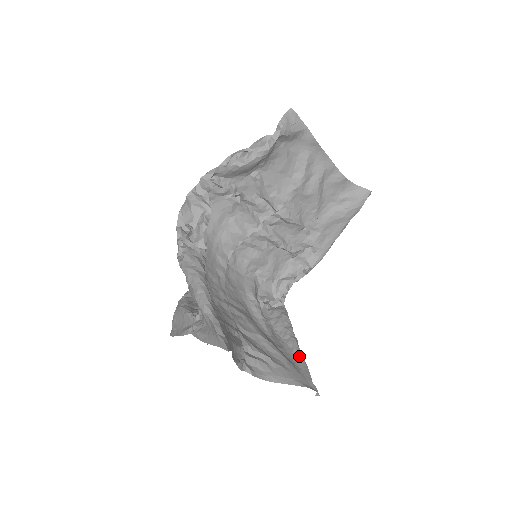
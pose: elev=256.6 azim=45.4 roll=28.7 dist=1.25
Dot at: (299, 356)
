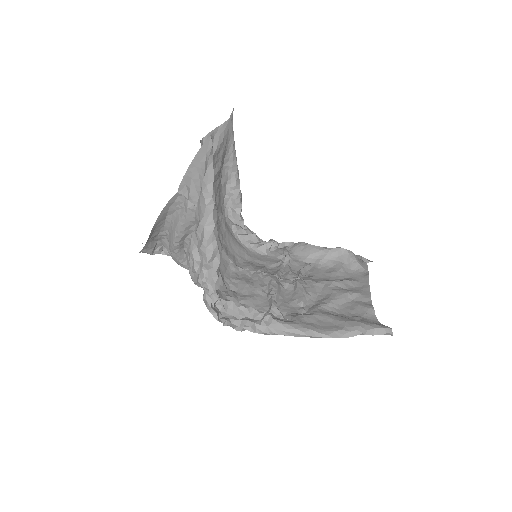
Dot at: (213, 193)
